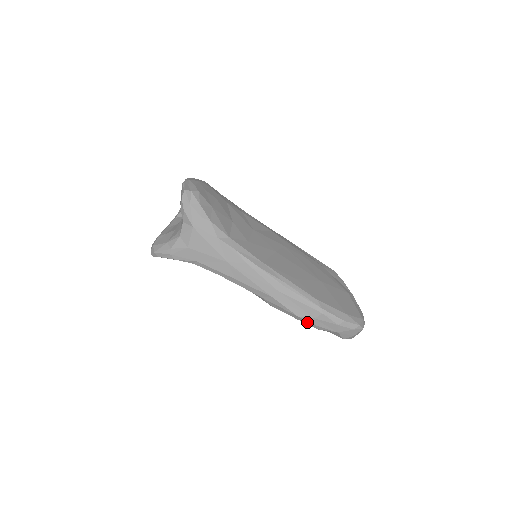
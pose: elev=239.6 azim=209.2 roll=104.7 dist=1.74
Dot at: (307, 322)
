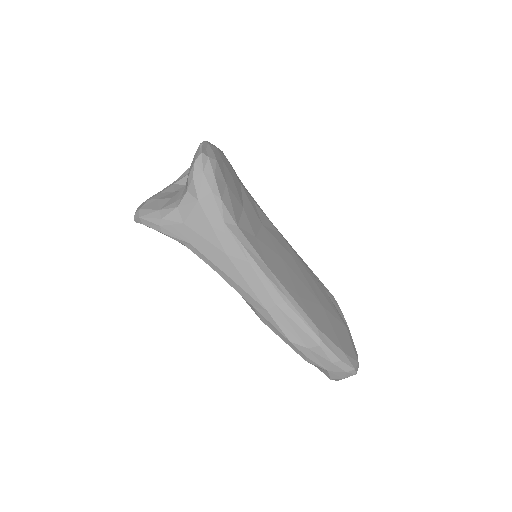
Dot at: (297, 350)
